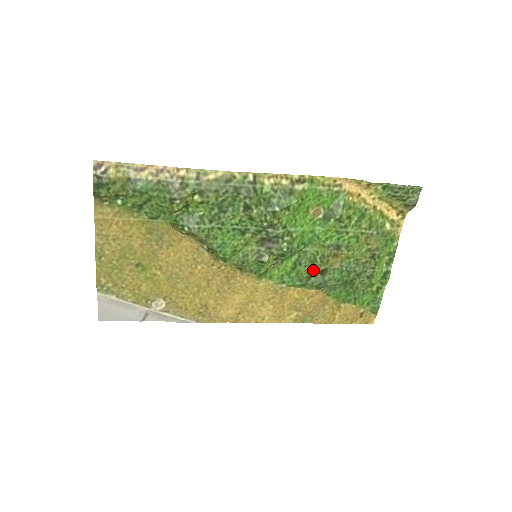
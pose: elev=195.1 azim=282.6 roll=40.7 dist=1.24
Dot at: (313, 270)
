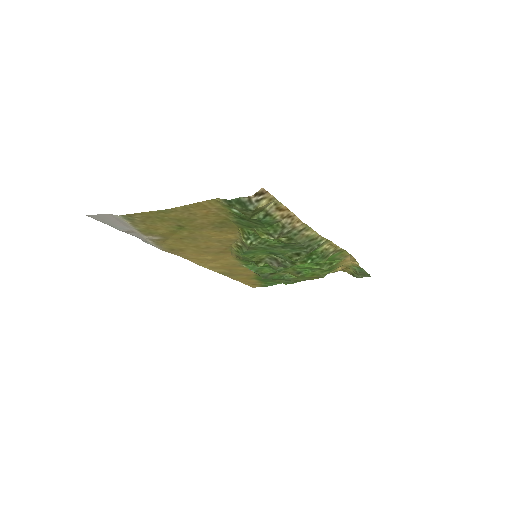
Dot at: (271, 272)
